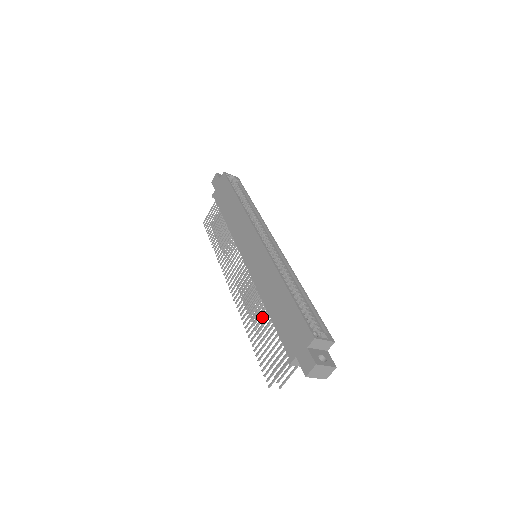
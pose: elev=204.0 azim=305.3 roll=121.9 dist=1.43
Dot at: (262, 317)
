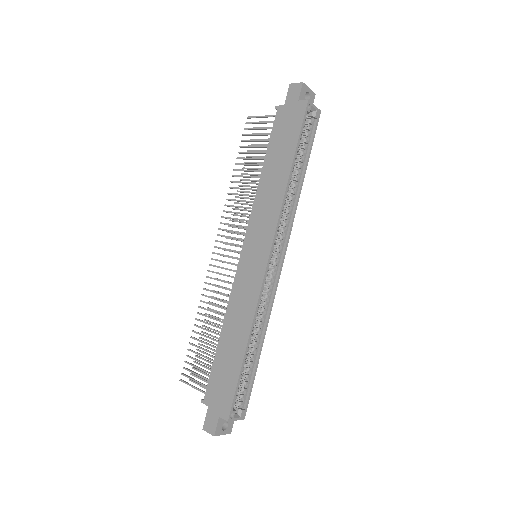
Dot at: occluded
